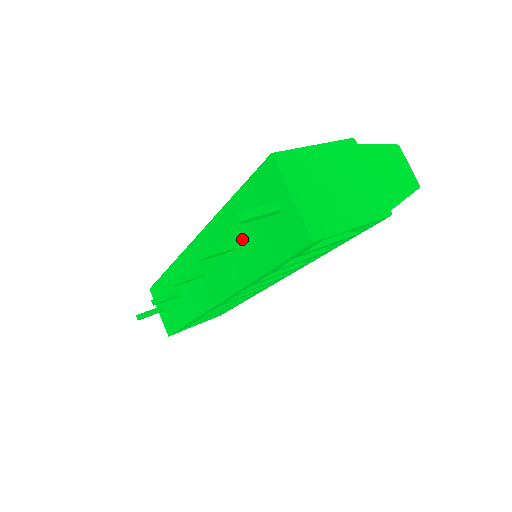
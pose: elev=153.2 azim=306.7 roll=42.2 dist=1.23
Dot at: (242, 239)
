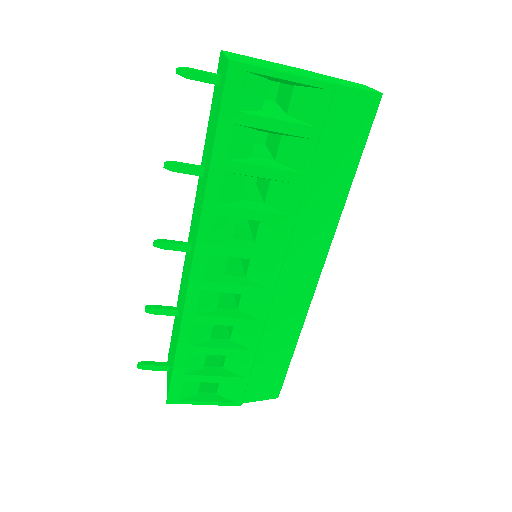
Dot at: (207, 154)
